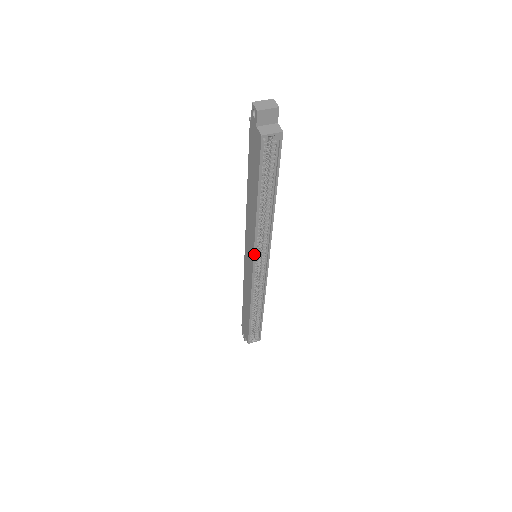
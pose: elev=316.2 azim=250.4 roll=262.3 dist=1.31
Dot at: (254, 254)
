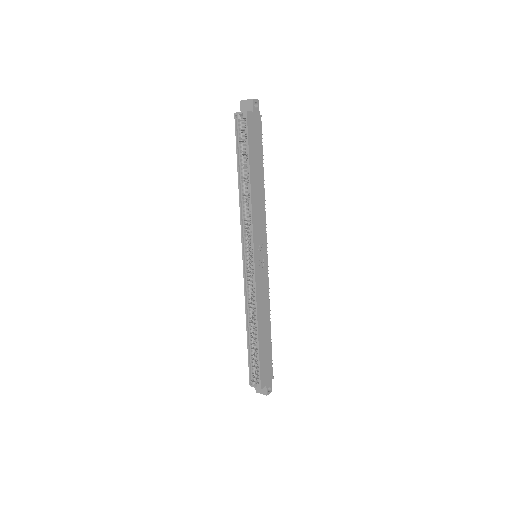
Dot at: (242, 238)
